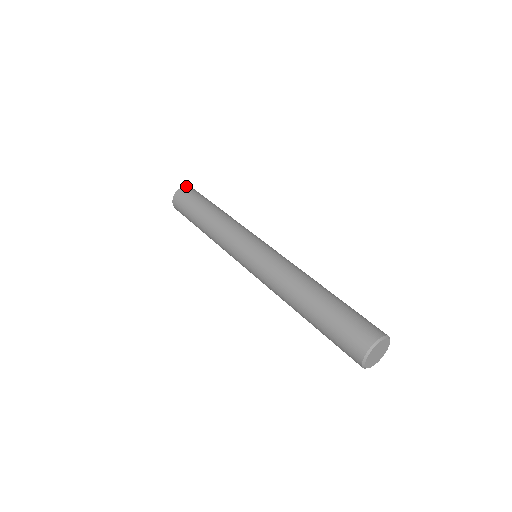
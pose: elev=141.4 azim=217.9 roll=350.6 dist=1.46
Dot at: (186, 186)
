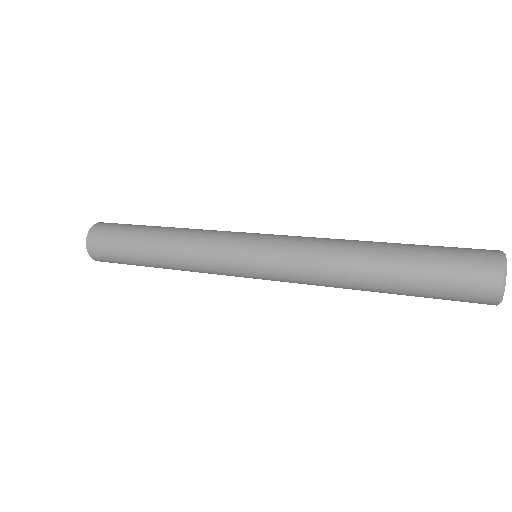
Dot at: (102, 222)
